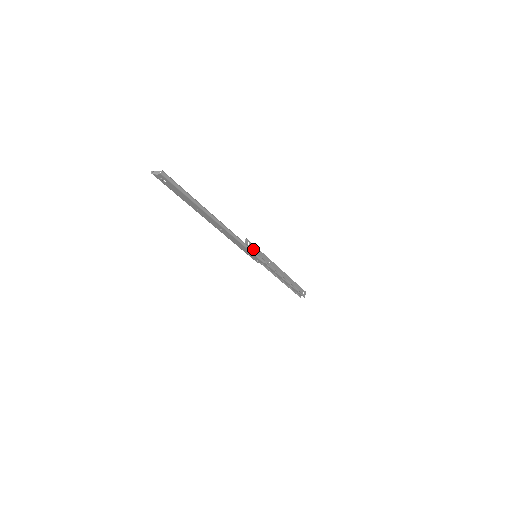
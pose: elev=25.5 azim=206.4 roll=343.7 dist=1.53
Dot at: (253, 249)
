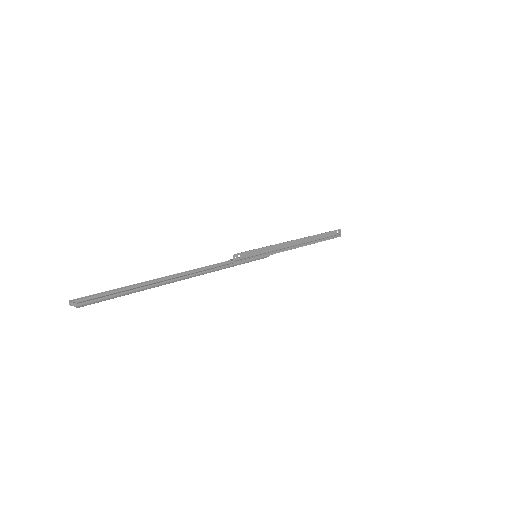
Dot at: (248, 256)
